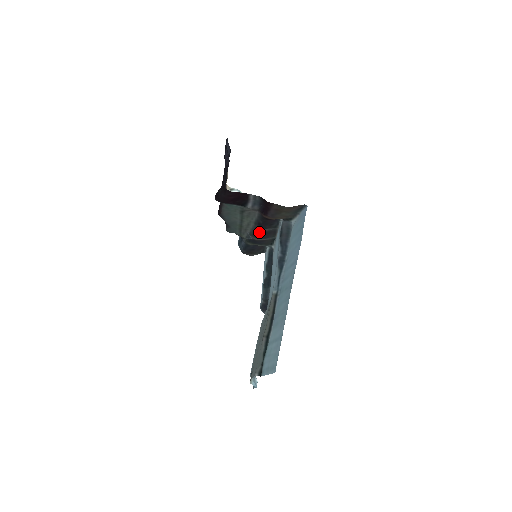
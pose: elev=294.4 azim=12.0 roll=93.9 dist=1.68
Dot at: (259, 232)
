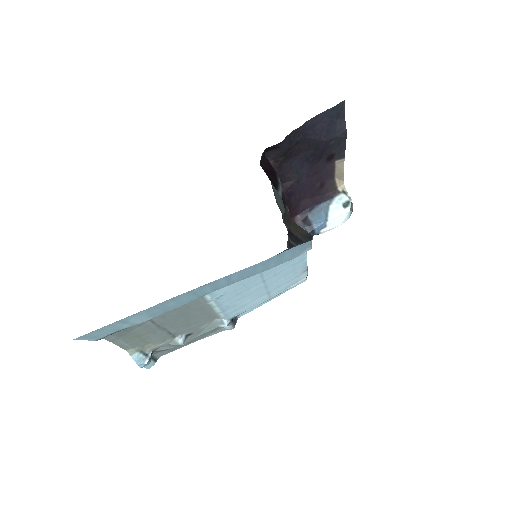
Dot at: occluded
